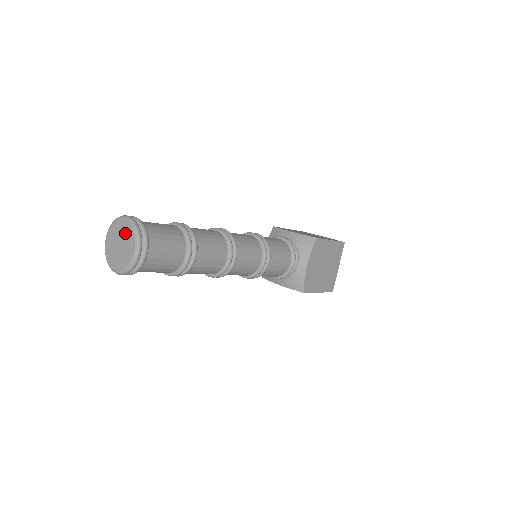
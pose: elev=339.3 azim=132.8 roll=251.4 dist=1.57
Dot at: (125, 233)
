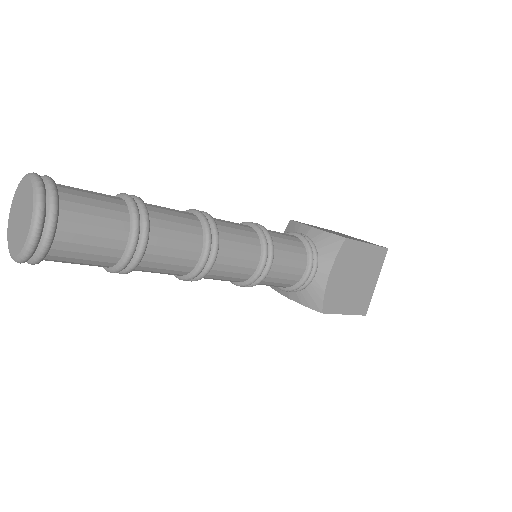
Dot at: (26, 198)
